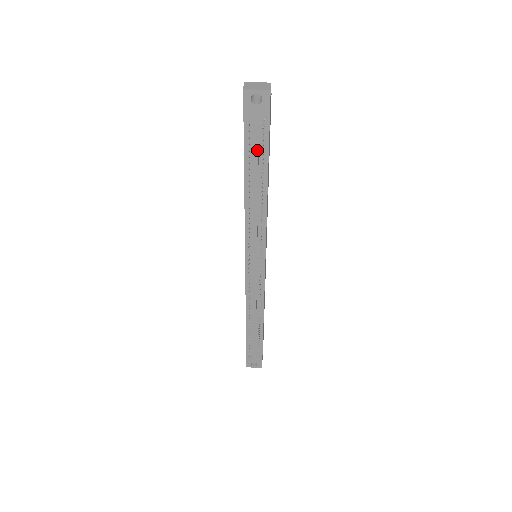
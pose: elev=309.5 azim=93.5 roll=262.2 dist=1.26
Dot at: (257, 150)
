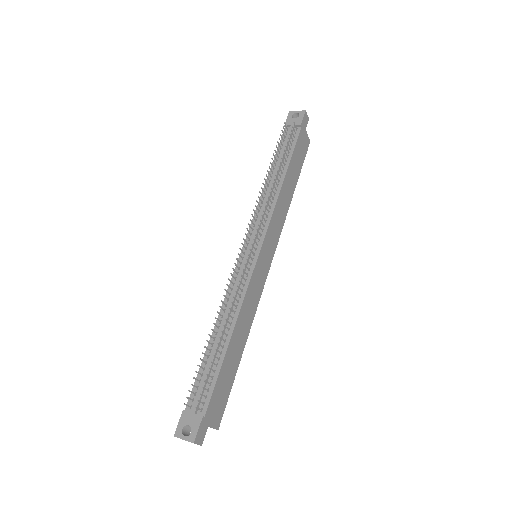
Dot at: (286, 144)
